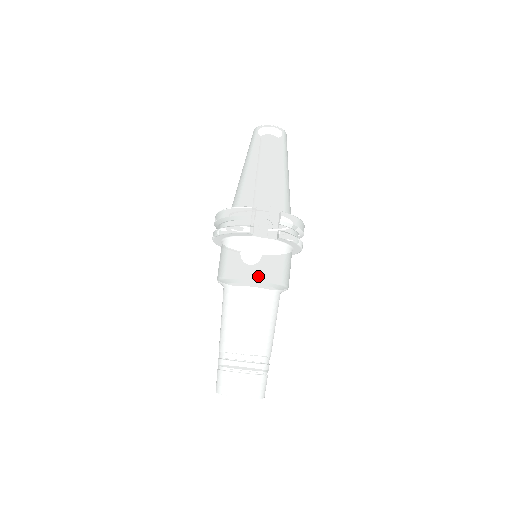
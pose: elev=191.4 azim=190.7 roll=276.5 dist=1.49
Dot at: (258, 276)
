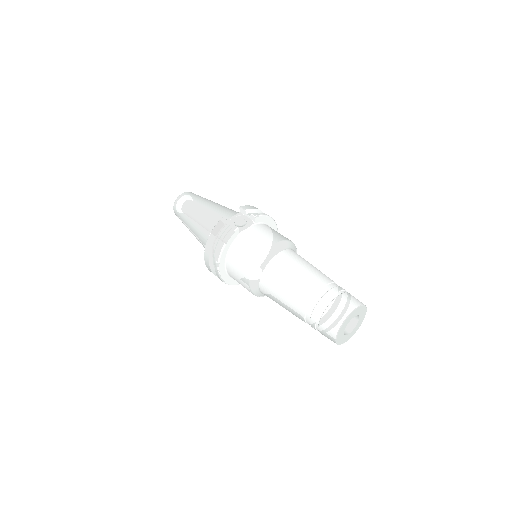
Dot at: (270, 245)
